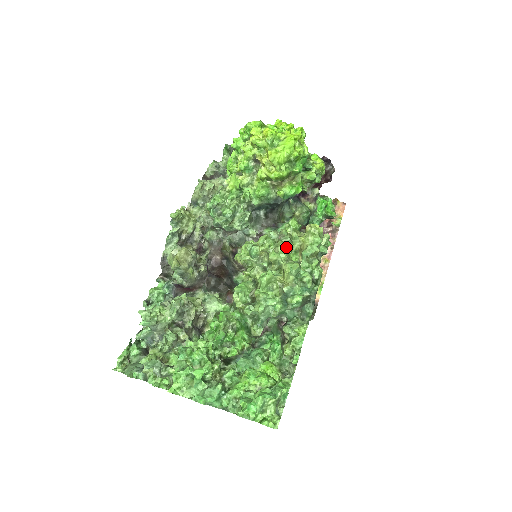
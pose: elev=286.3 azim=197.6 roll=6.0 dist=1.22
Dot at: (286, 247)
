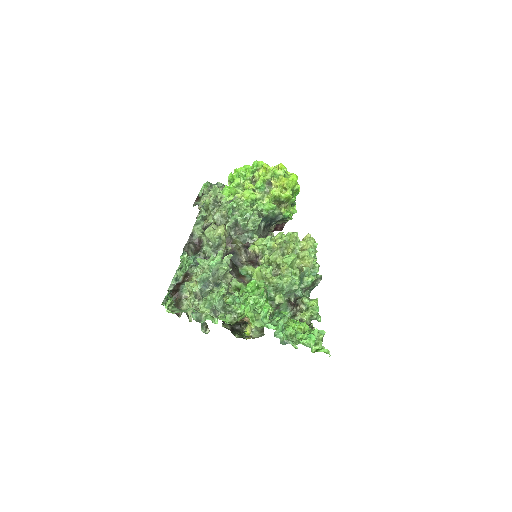
Dot at: (297, 243)
